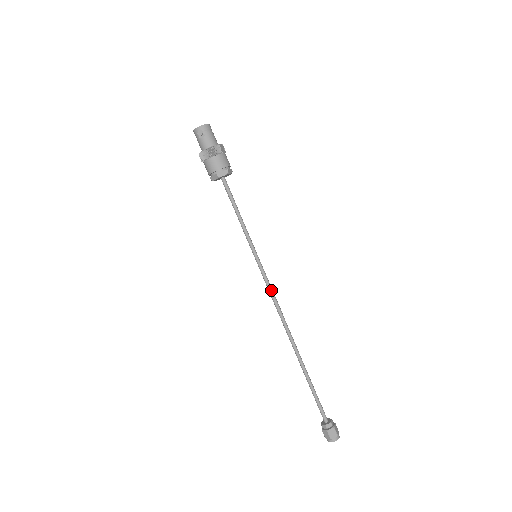
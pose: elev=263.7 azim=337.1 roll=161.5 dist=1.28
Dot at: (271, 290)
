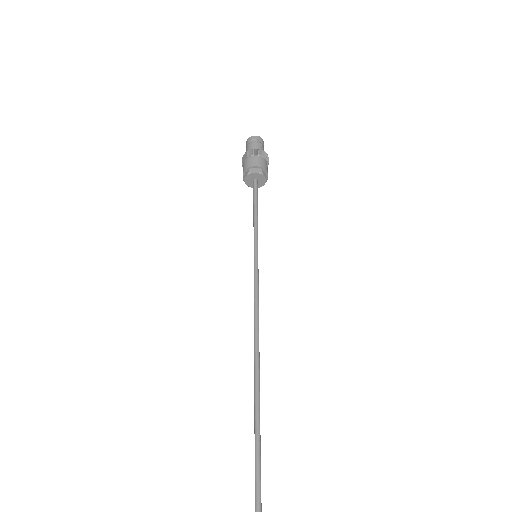
Dot at: (258, 296)
